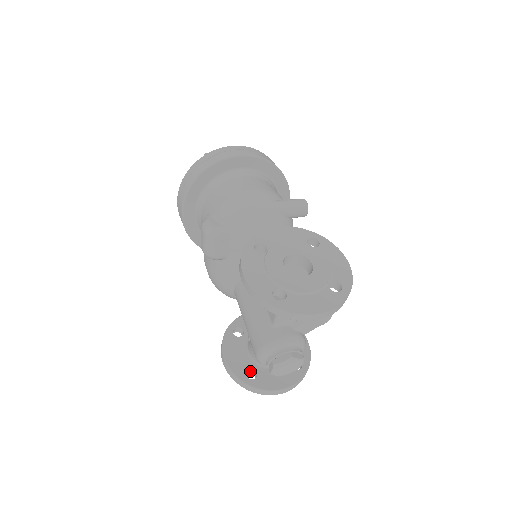
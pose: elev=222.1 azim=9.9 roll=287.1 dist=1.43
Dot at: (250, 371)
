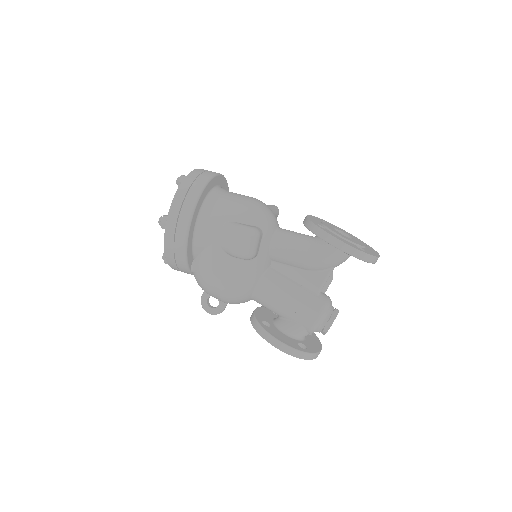
Dot at: occluded
